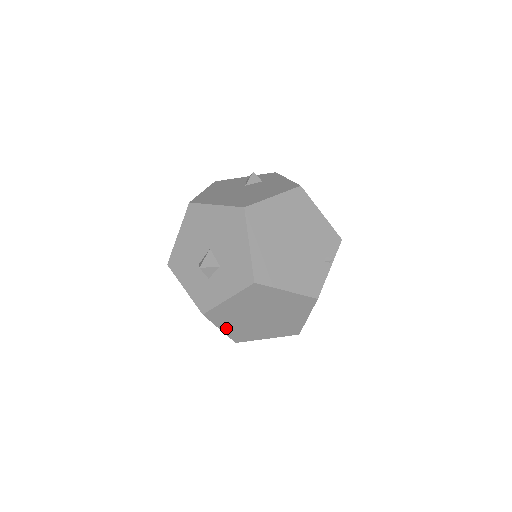
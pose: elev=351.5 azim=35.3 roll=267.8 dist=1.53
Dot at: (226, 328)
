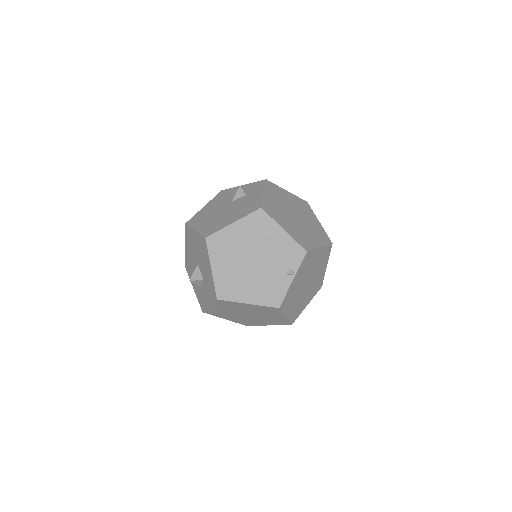
Dot at: (229, 319)
